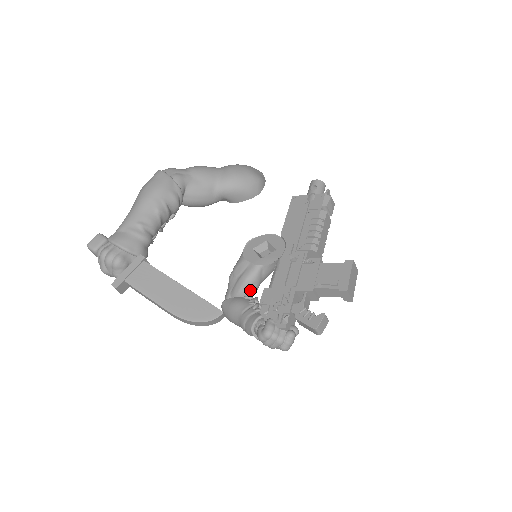
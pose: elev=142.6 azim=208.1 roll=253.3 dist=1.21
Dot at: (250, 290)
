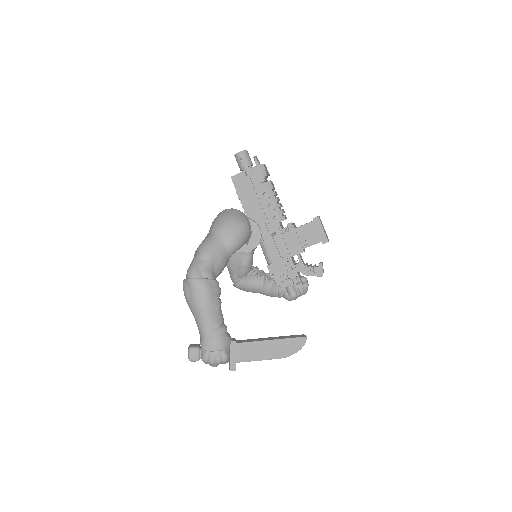
Dot at: (251, 267)
